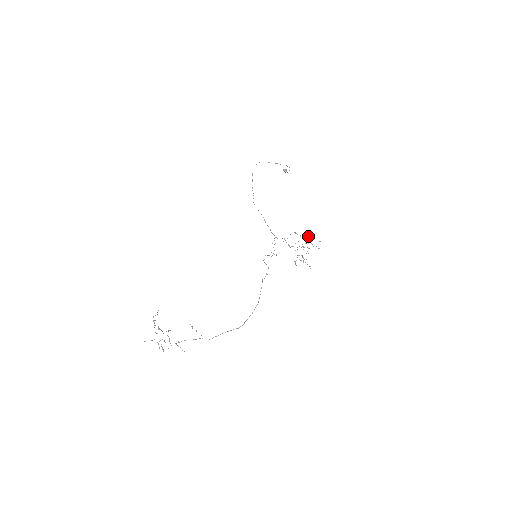
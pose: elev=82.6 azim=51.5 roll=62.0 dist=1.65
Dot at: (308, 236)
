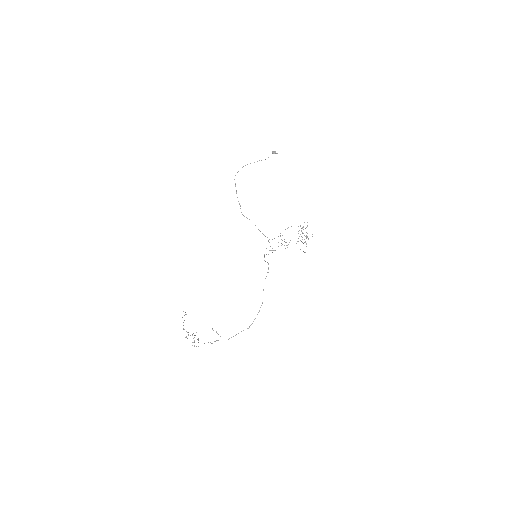
Dot at: occluded
